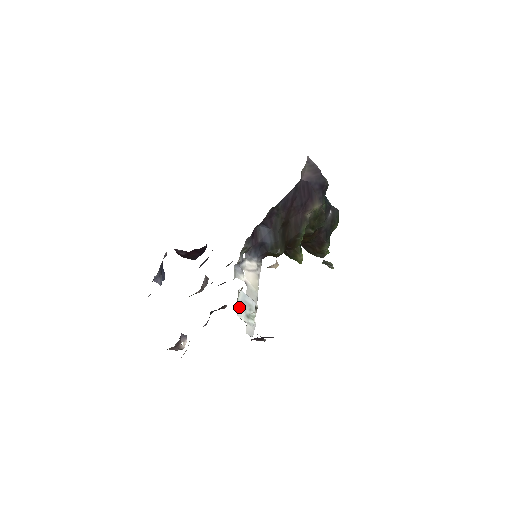
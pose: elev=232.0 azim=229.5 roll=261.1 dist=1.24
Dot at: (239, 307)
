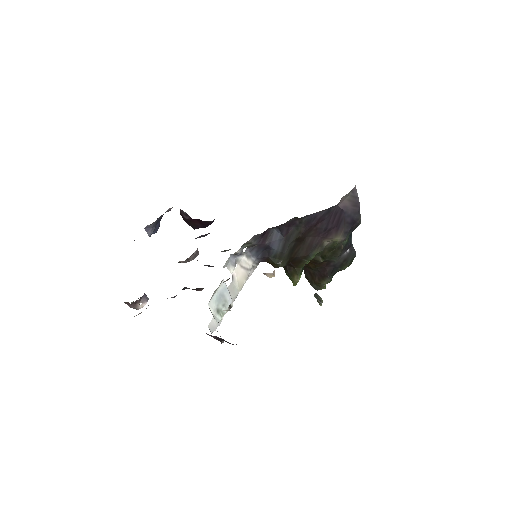
Dot at: (214, 297)
